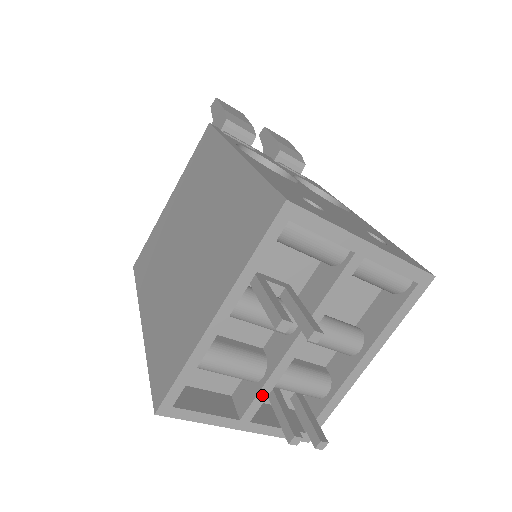
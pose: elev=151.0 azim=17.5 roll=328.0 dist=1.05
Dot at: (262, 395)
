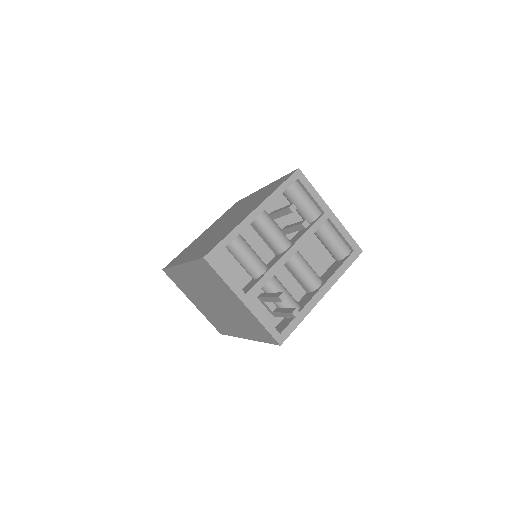
Dot at: (263, 281)
